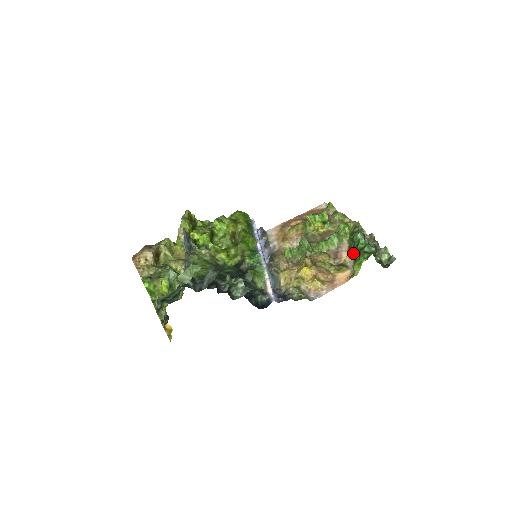
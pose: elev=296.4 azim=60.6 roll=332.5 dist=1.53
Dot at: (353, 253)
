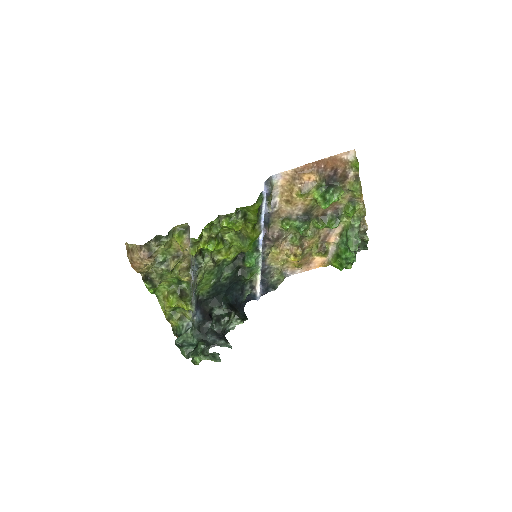
Dot at: (339, 249)
